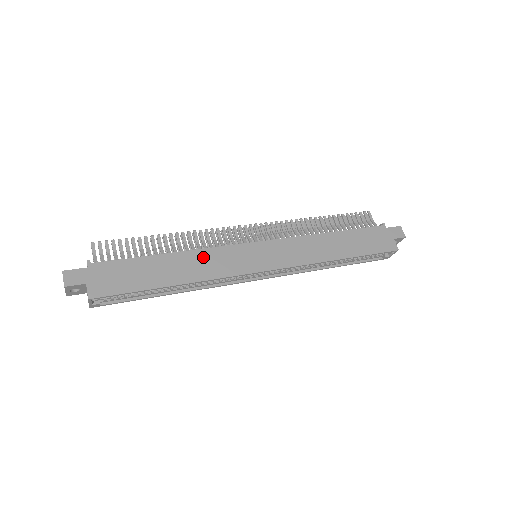
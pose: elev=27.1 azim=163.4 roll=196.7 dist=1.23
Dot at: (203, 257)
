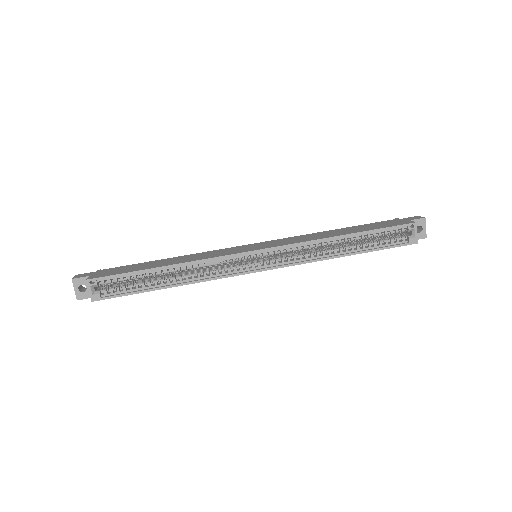
Dot at: (198, 255)
